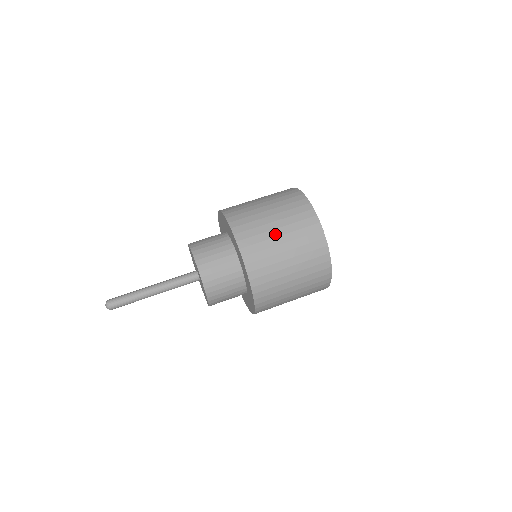
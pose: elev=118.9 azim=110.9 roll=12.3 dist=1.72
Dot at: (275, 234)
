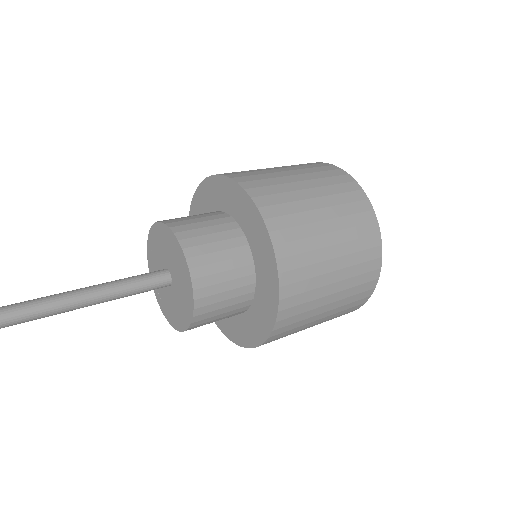
Dot at: (313, 205)
